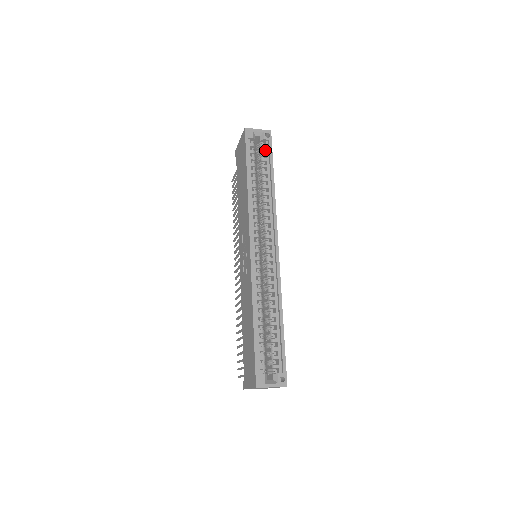
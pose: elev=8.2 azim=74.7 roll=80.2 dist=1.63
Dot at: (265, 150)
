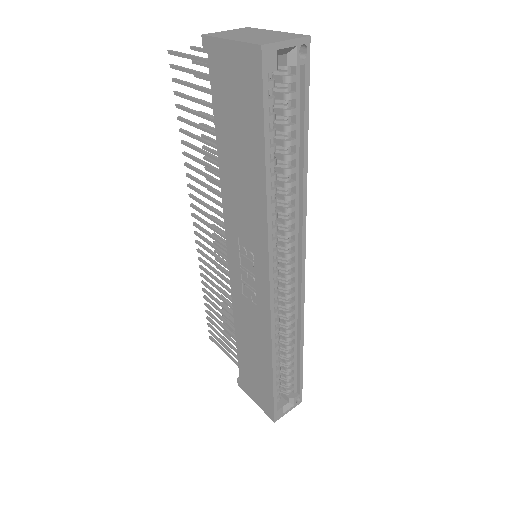
Dot at: (292, 84)
